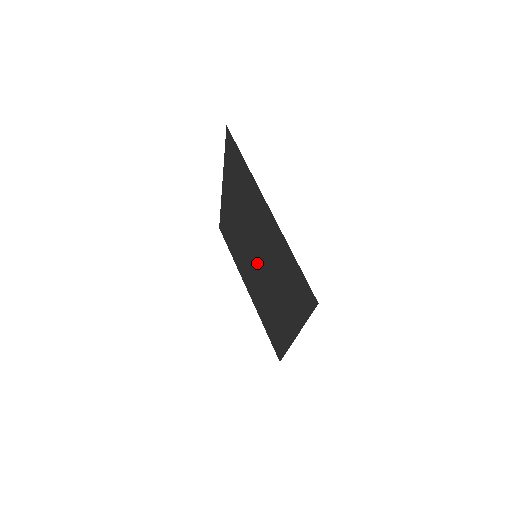
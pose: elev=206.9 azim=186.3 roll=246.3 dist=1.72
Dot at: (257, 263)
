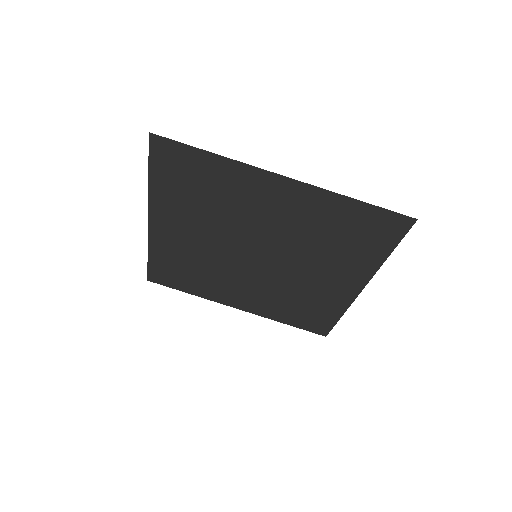
Dot at: (260, 262)
